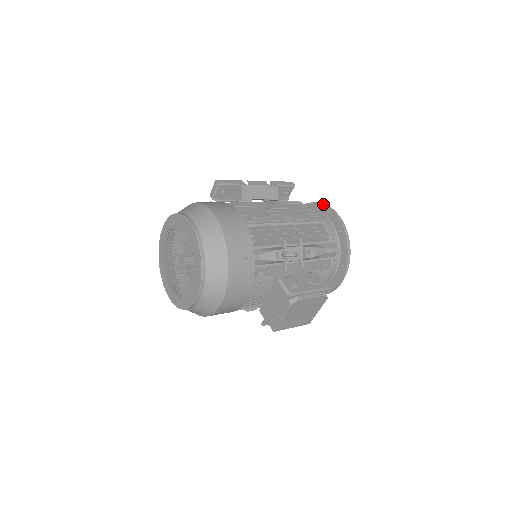
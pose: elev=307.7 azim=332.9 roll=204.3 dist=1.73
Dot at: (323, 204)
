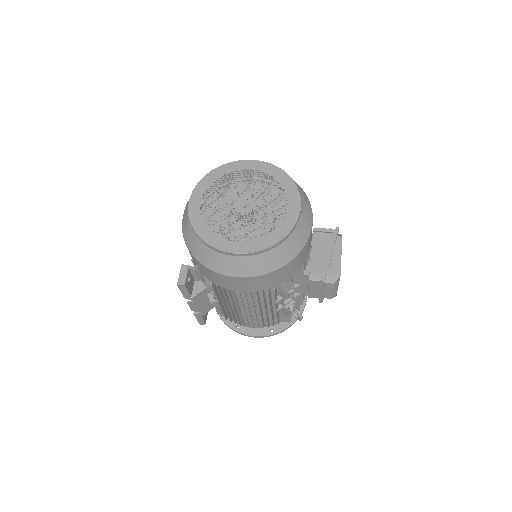
Dot at: occluded
